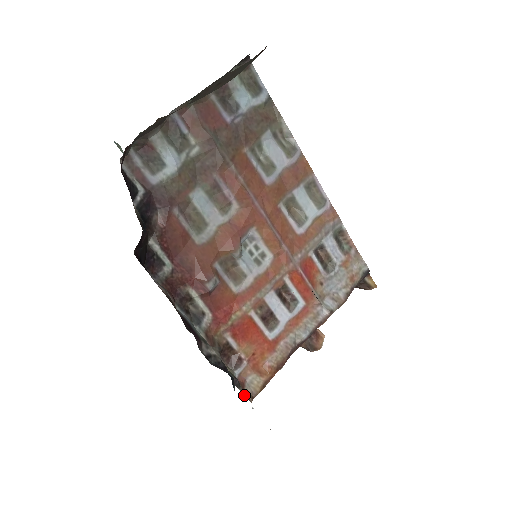
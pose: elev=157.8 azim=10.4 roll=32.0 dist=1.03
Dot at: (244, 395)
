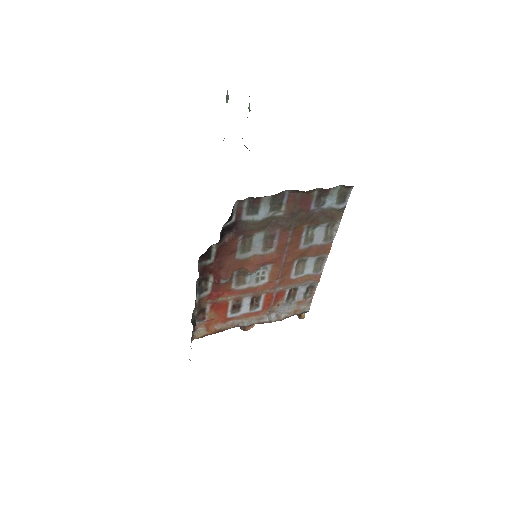
Dot at: occluded
